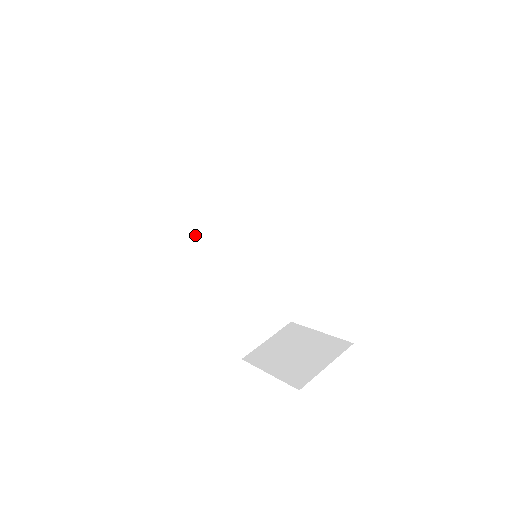
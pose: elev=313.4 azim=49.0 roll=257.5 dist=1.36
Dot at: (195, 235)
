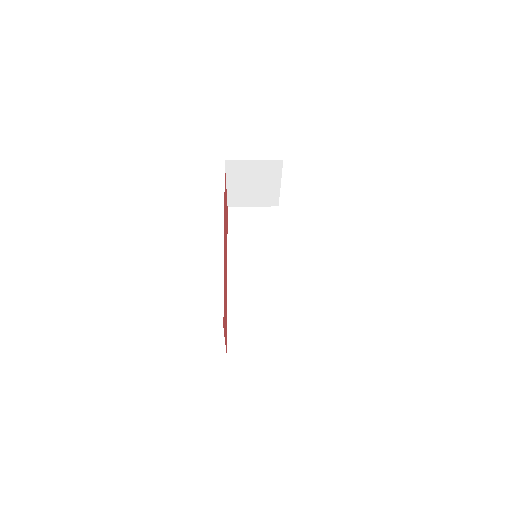
Dot at: (235, 254)
